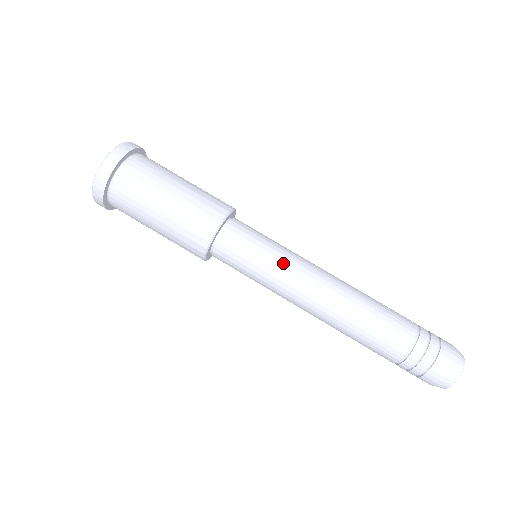
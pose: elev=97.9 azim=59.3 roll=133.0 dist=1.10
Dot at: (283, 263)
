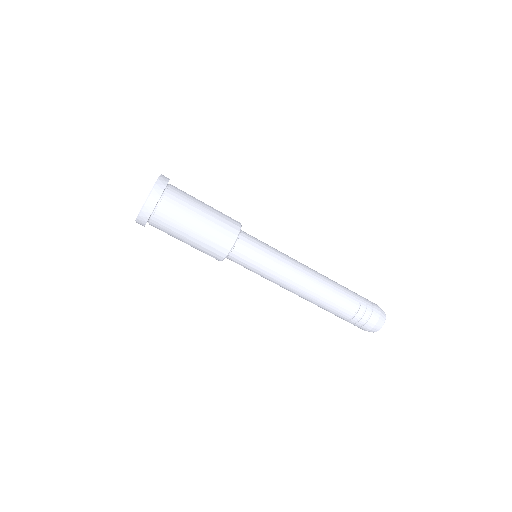
Dot at: (273, 272)
